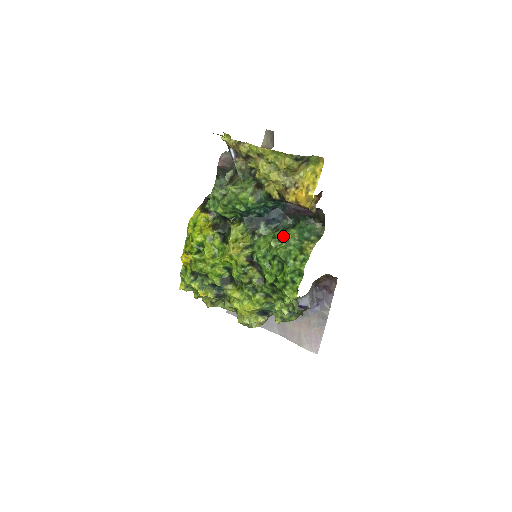
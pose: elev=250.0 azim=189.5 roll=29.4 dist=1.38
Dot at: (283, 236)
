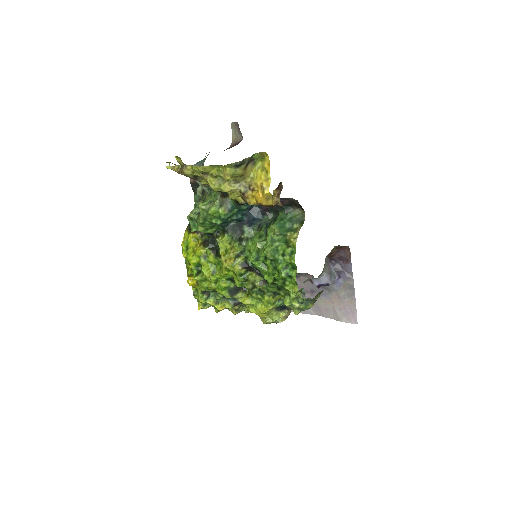
Dot at: occluded
